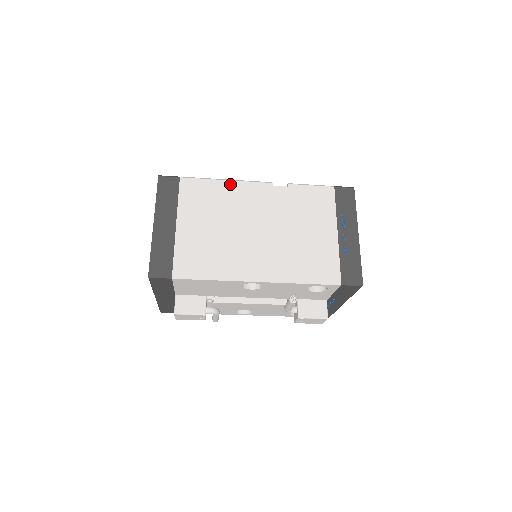
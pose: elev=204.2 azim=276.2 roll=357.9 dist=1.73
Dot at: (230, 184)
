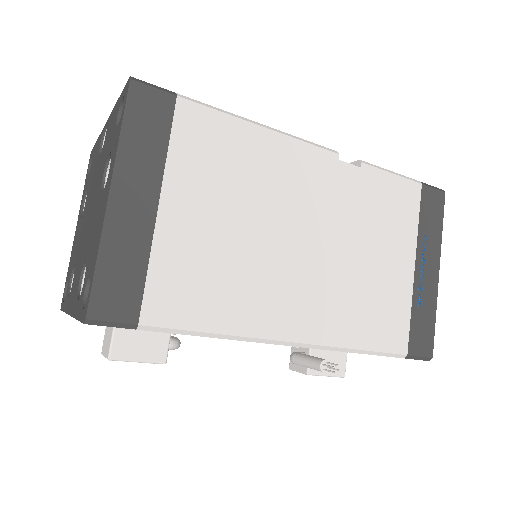
Dot at: (271, 138)
